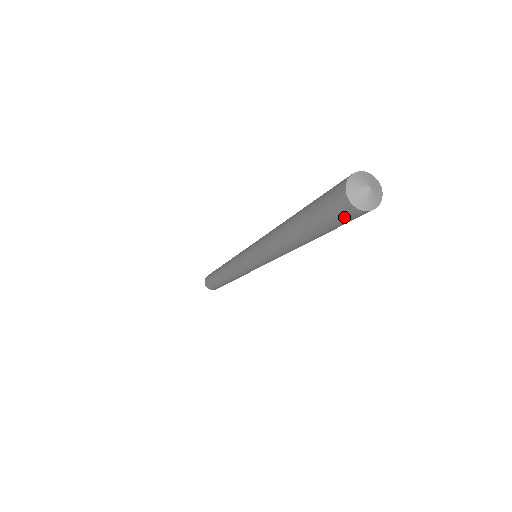
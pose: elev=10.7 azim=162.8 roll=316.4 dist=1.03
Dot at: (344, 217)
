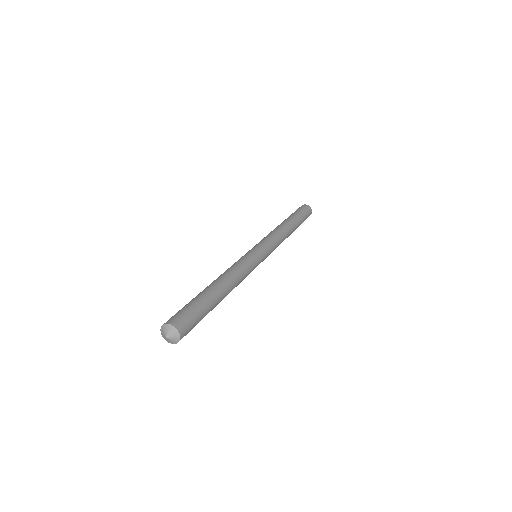
Dot at: occluded
